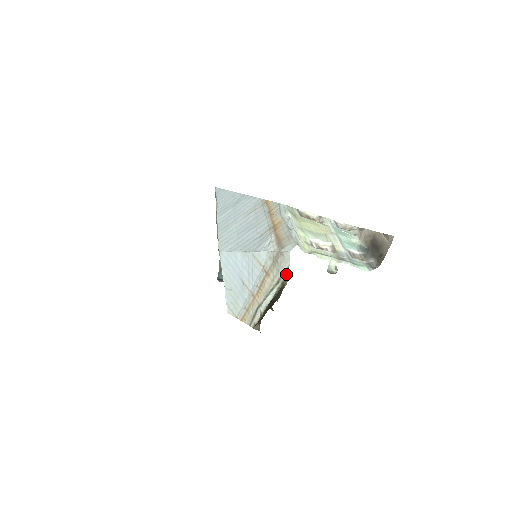
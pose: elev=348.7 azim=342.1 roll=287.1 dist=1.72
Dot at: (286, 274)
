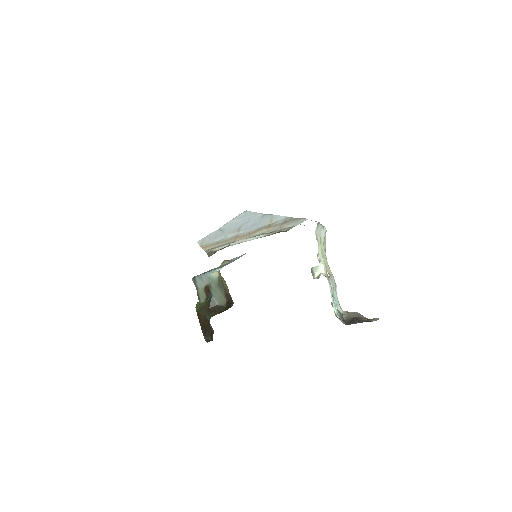
Dot at: (286, 229)
